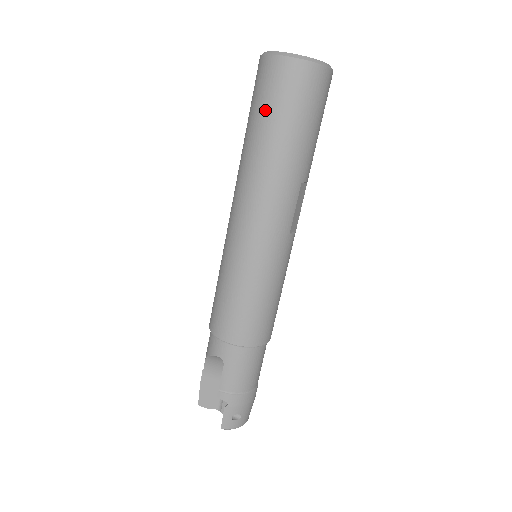
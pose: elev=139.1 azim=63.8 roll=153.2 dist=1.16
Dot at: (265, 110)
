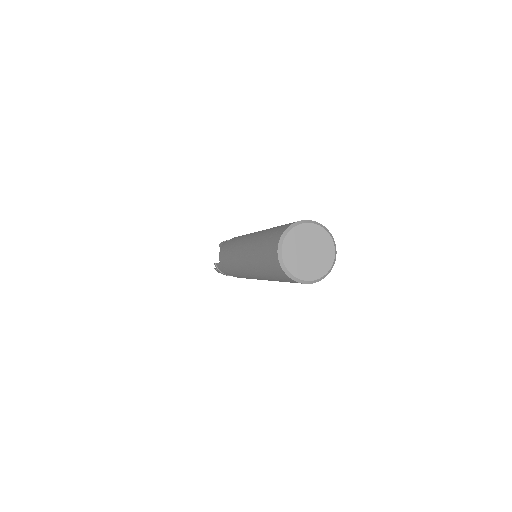
Dot at: (264, 254)
